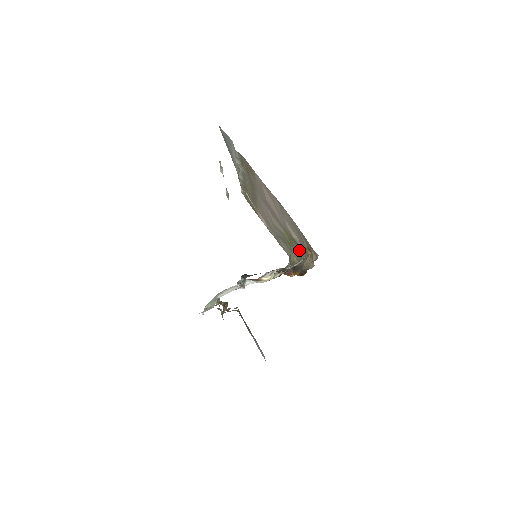
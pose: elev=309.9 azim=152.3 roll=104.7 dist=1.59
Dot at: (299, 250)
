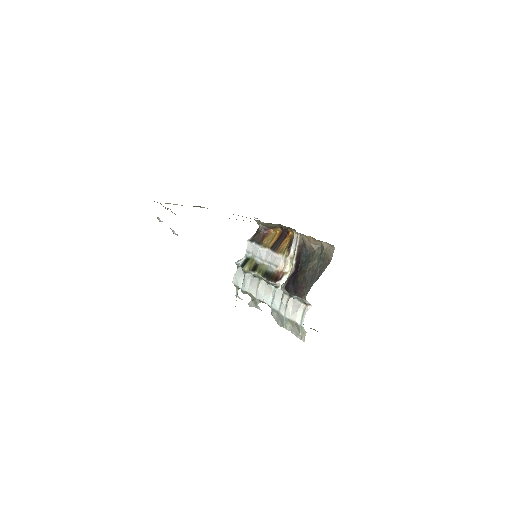
Dot at: occluded
